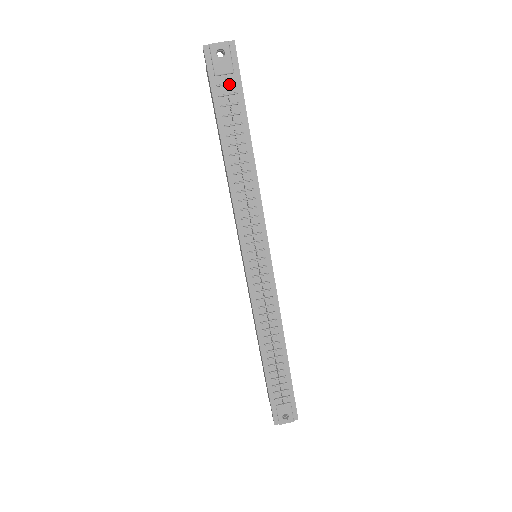
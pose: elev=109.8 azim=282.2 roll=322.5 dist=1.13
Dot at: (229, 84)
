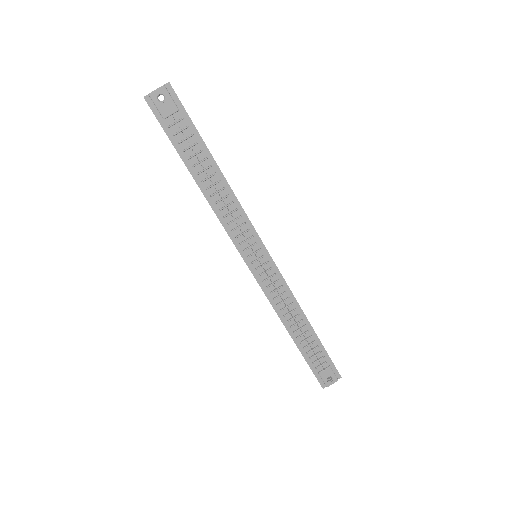
Dot at: (178, 121)
